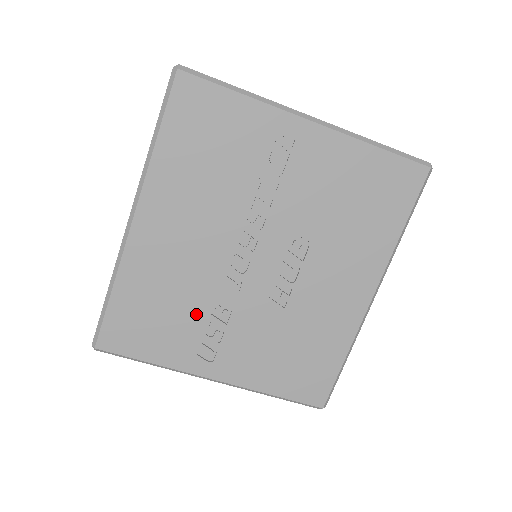
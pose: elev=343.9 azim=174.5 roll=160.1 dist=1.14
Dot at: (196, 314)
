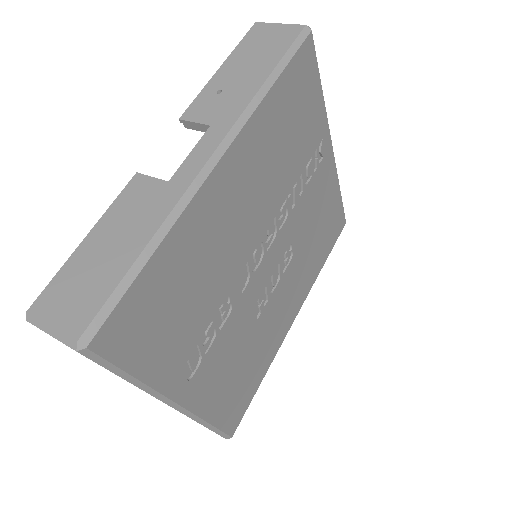
Dot at: (206, 311)
